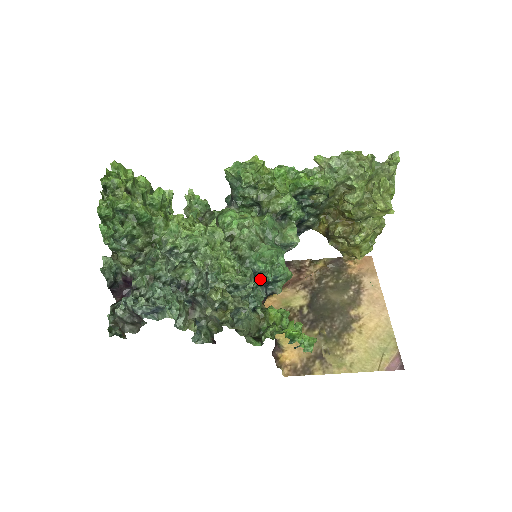
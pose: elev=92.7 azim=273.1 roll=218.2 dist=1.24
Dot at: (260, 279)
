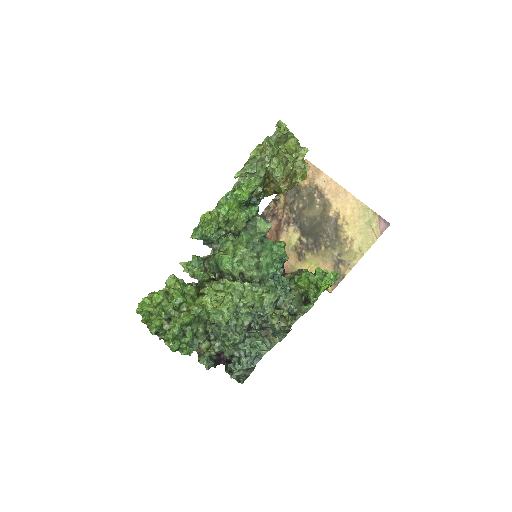
Dot at: (277, 274)
